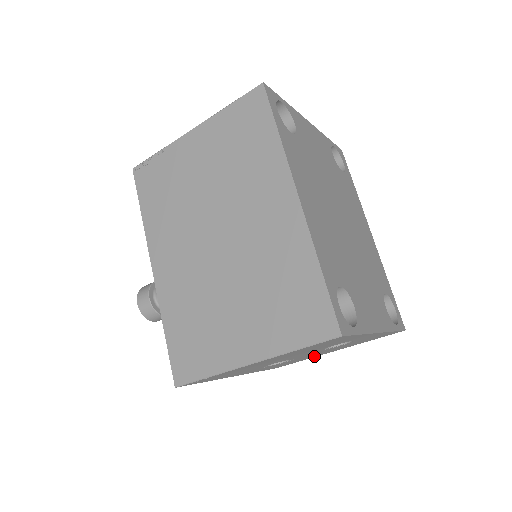
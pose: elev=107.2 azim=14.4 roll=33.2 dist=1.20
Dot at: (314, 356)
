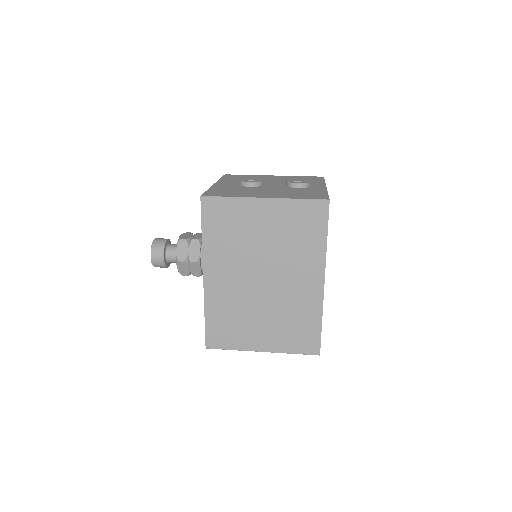
Dot at: occluded
